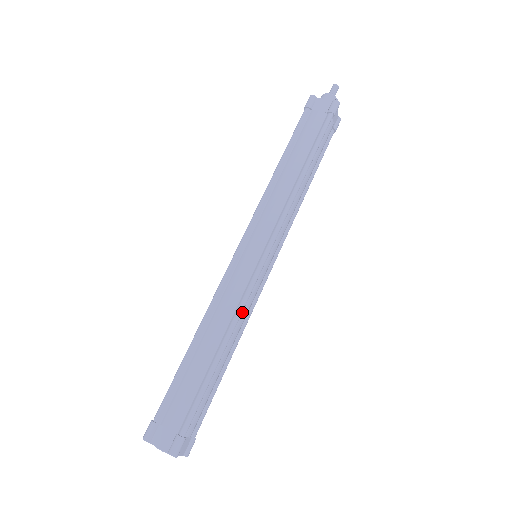
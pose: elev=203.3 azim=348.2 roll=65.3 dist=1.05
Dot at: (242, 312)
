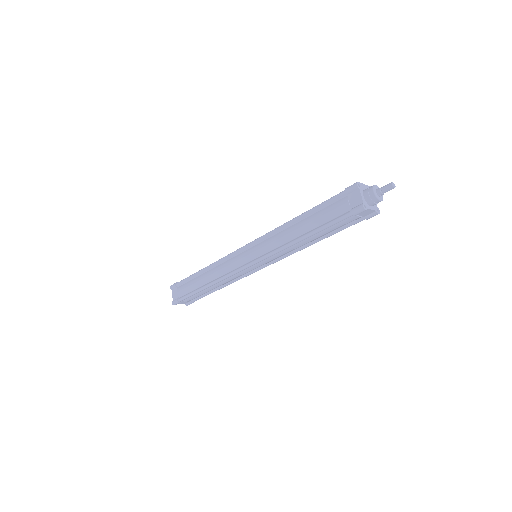
Dot at: (228, 278)
